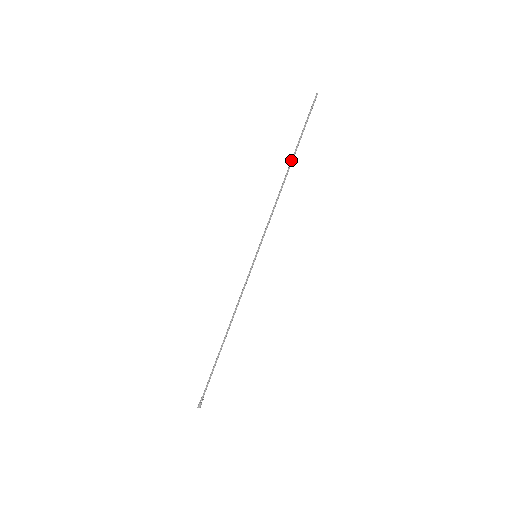
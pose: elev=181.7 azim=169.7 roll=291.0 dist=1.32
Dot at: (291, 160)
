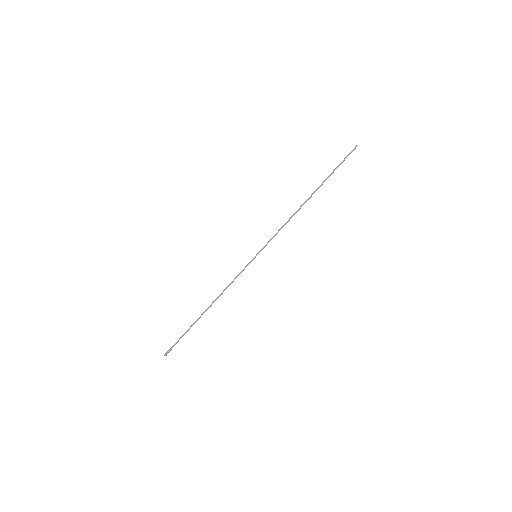
Dot at: (314, 191)
